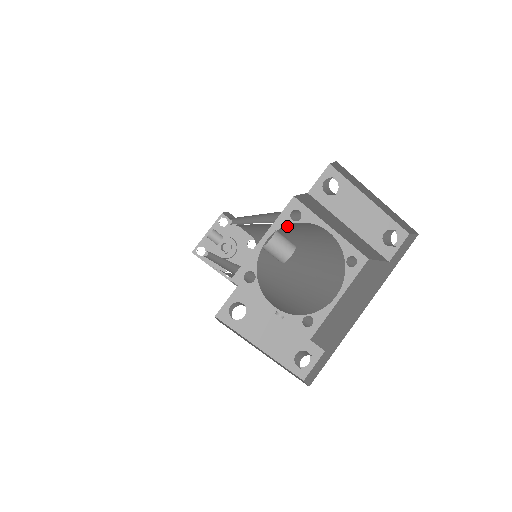
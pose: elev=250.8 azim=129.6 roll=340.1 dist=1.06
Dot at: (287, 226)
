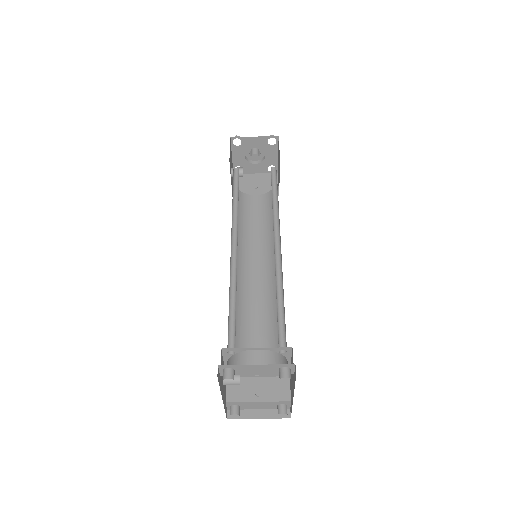
Dot at: occluded
